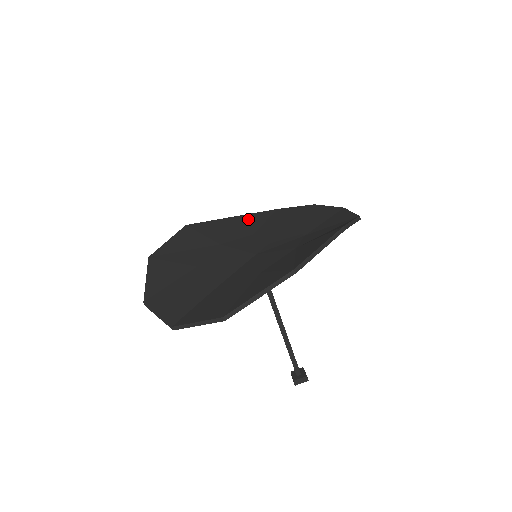
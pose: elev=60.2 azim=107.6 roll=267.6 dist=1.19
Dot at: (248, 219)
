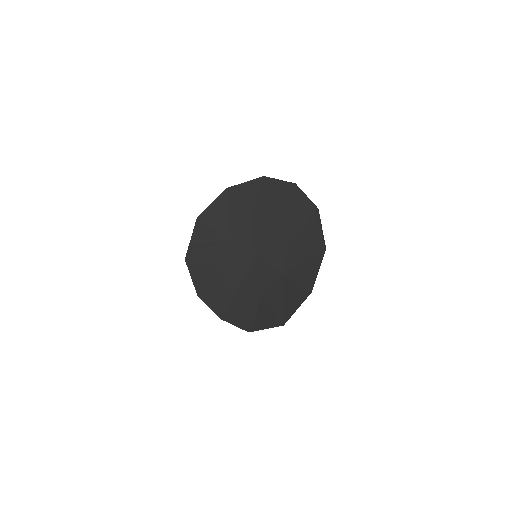
Dot at: (241, 194)
